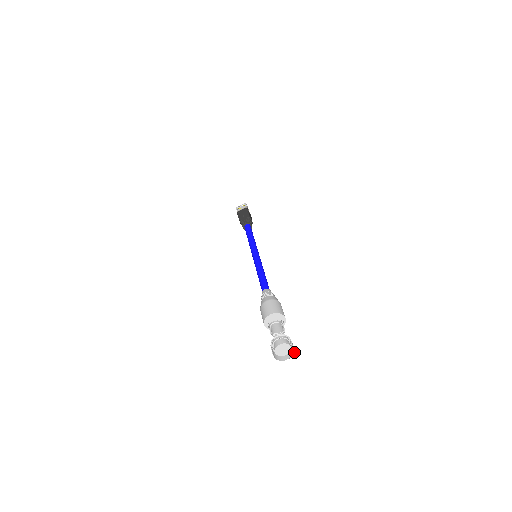
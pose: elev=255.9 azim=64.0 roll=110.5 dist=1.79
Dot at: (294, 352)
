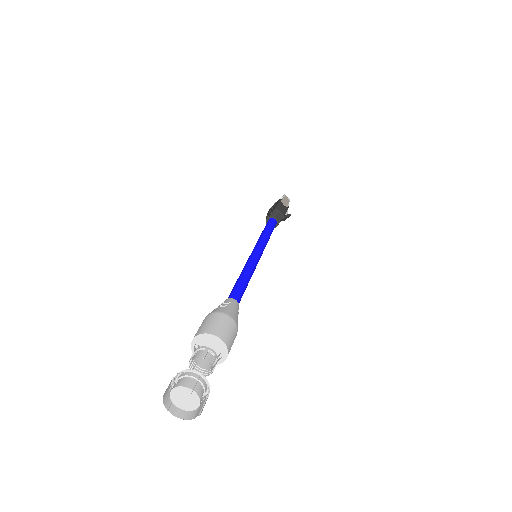
Dot at: occluded
